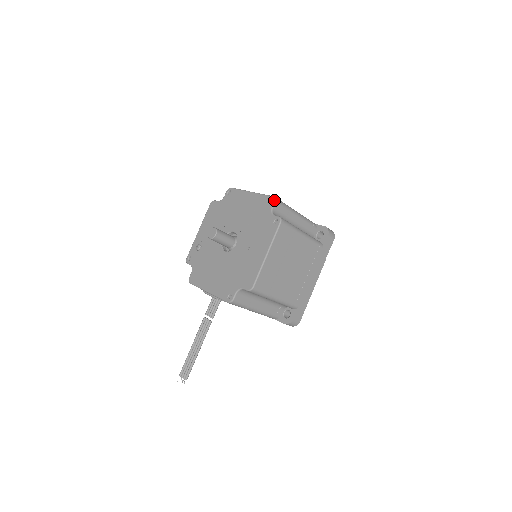
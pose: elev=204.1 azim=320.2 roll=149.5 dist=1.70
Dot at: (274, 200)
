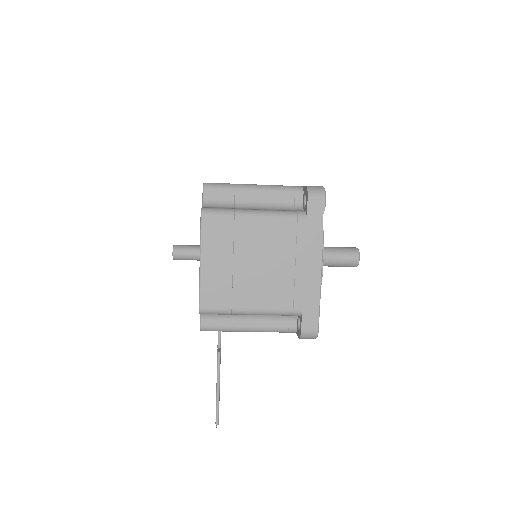
Dot at: occluded
